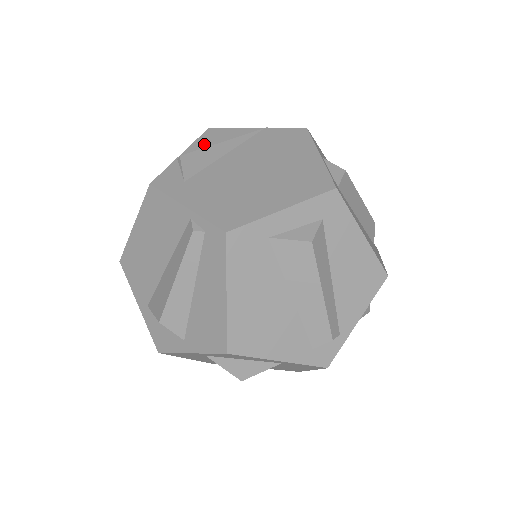
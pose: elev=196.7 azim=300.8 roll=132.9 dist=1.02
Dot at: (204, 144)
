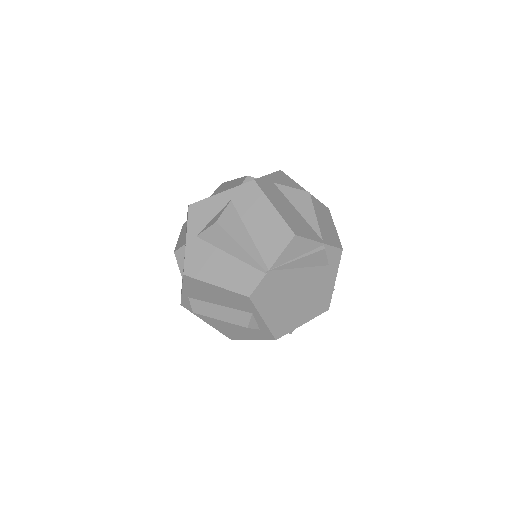
Dot at: occluded
